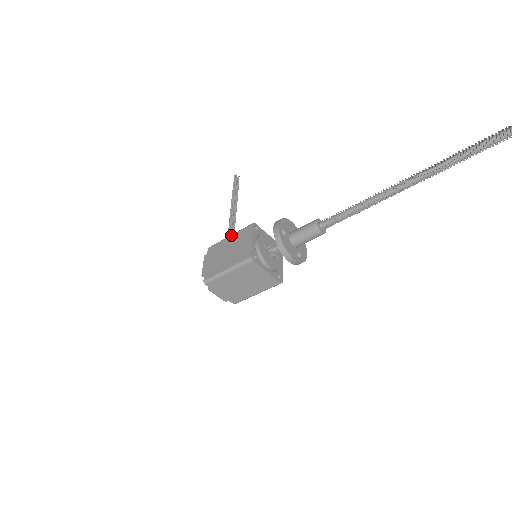
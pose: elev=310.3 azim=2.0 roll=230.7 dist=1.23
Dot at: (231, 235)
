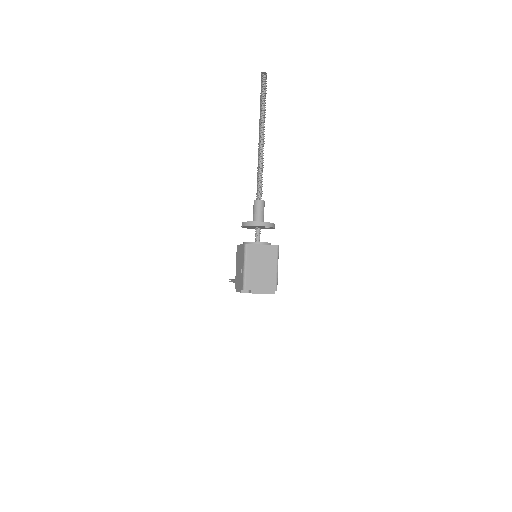
Dot at: (236, 265)
